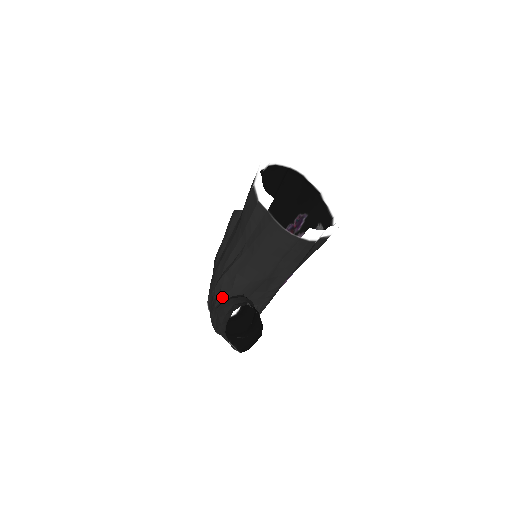
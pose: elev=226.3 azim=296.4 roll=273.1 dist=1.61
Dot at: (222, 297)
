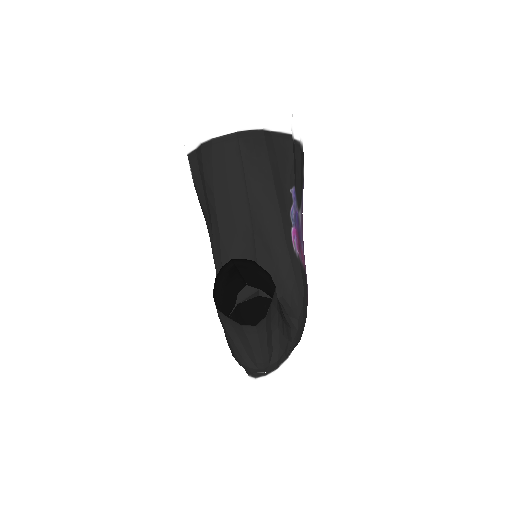
Dot at: occluded
